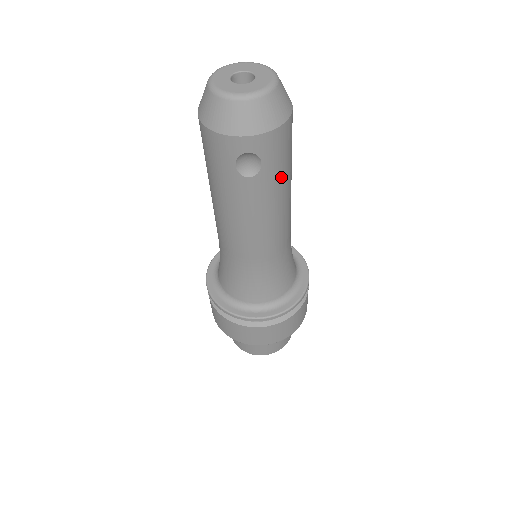
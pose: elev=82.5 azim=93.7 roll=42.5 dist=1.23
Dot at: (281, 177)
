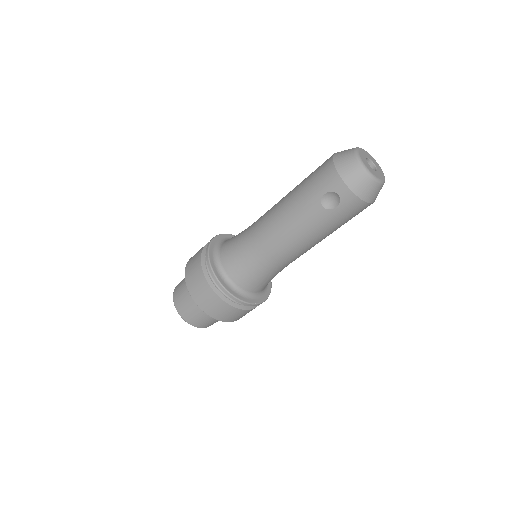
Dot at: (332, 225)
